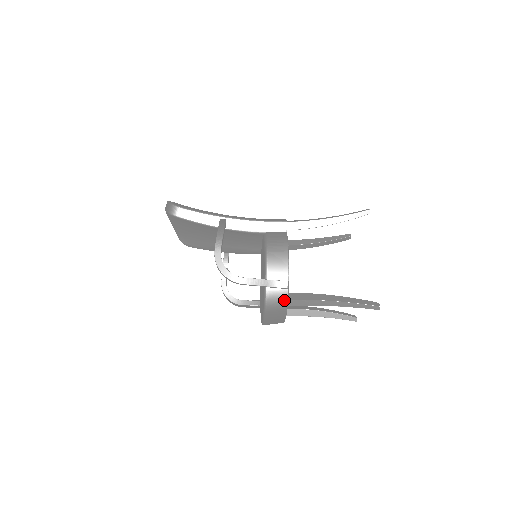
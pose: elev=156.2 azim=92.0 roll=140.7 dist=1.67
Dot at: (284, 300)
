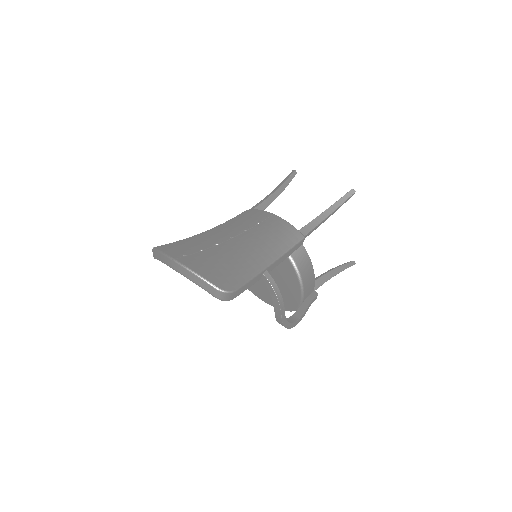
Dot at: occluded
